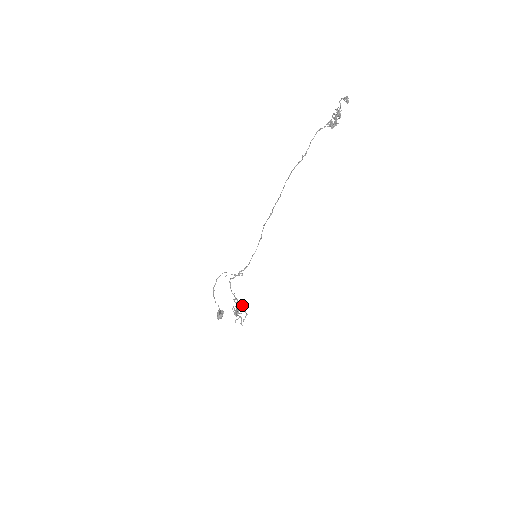
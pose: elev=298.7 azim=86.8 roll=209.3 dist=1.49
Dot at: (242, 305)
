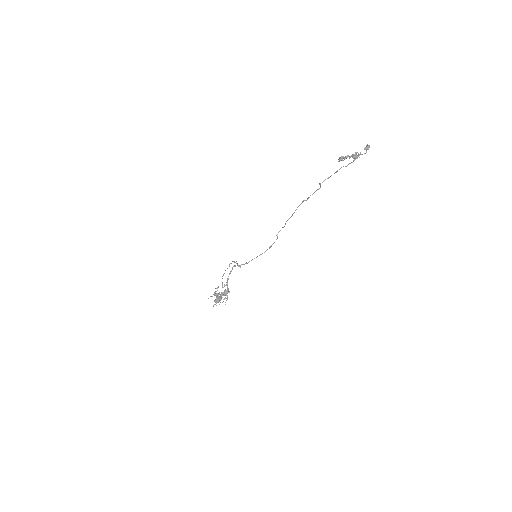
Dot at: (227, 293)
